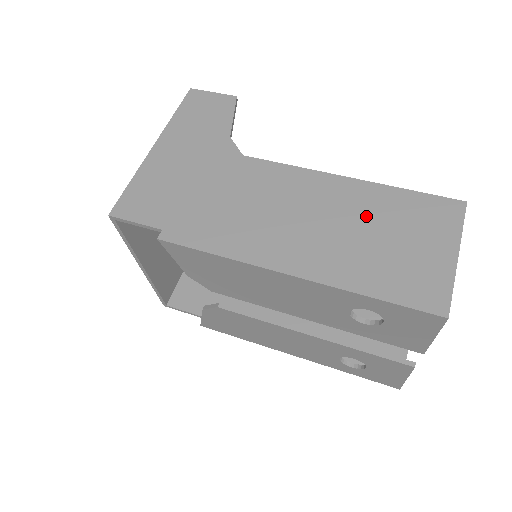
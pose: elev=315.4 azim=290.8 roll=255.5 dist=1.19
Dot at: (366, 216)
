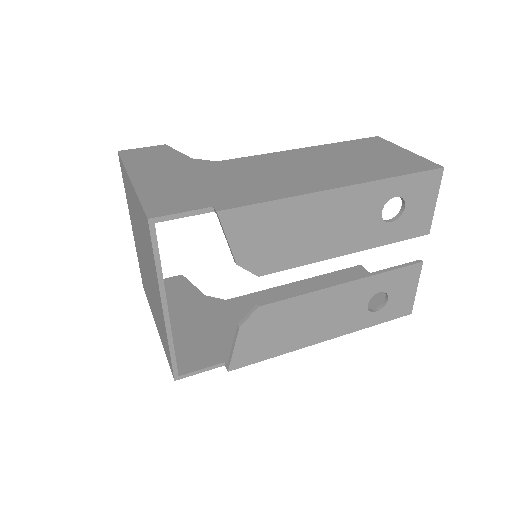
Dot at: (340, 155)
